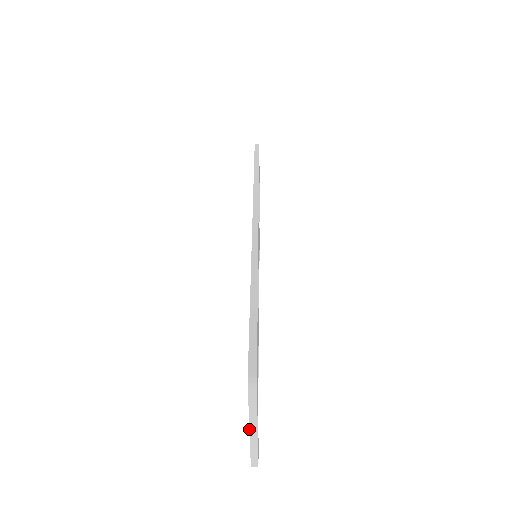
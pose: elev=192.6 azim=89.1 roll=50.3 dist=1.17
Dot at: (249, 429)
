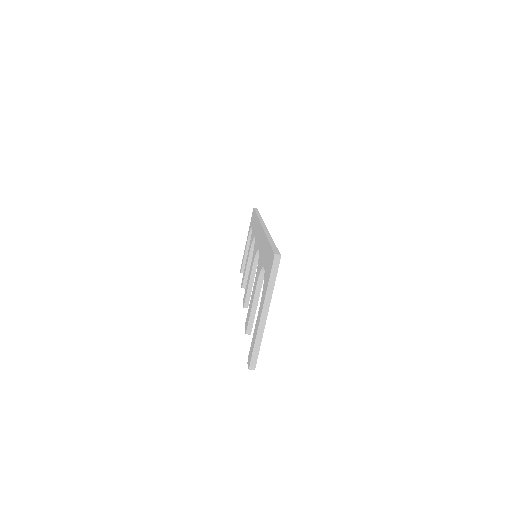
Dot at: (261, 313)
